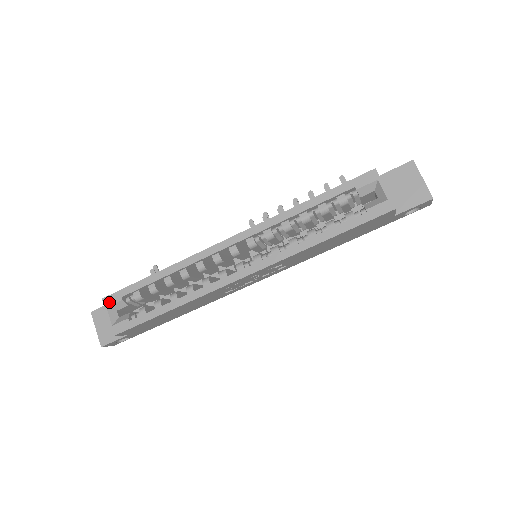
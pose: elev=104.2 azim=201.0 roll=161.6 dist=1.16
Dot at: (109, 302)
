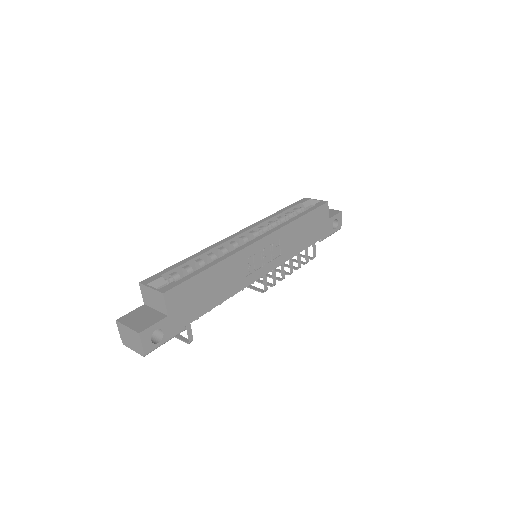
Dot at: (148, 281)
